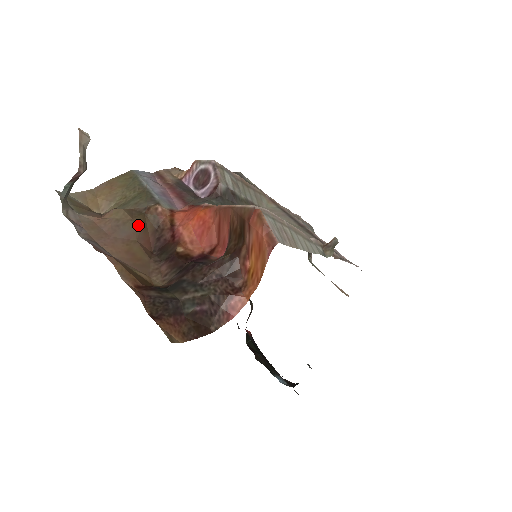
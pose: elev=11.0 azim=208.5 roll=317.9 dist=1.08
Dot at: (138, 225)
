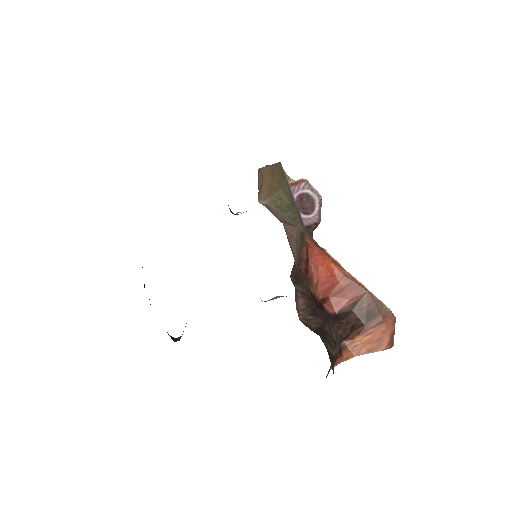
Dot at: occluded
